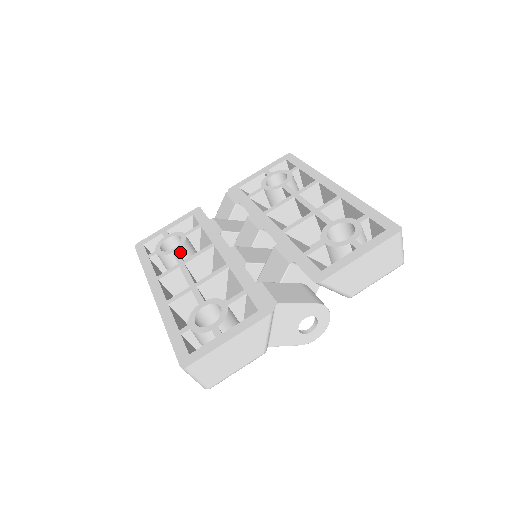
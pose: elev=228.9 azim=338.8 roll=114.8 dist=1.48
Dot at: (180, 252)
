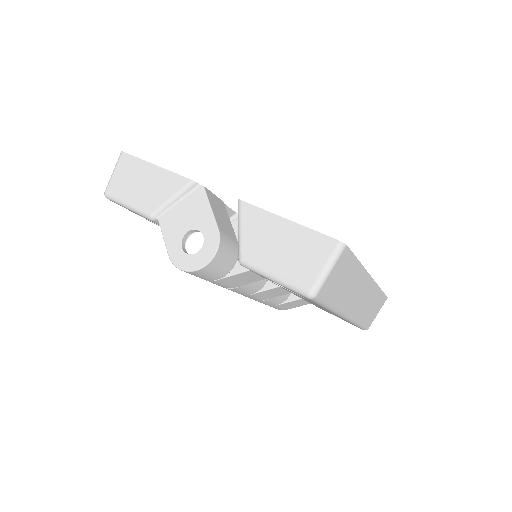
Dot at: occluded
